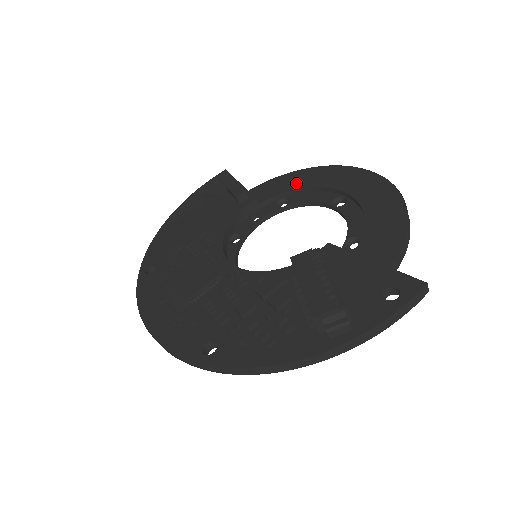
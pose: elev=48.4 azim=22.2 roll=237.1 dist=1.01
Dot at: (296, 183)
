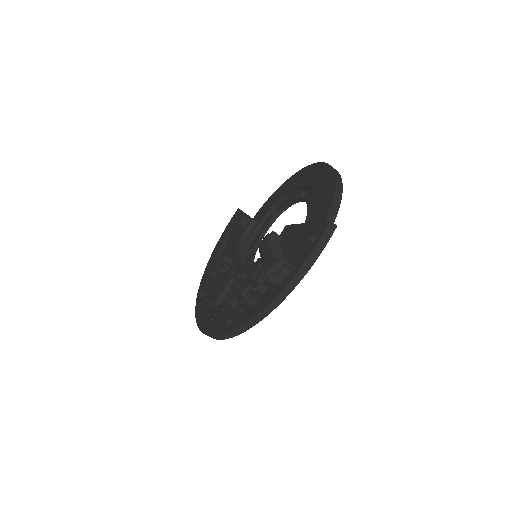
Dot at: (279, 195)
